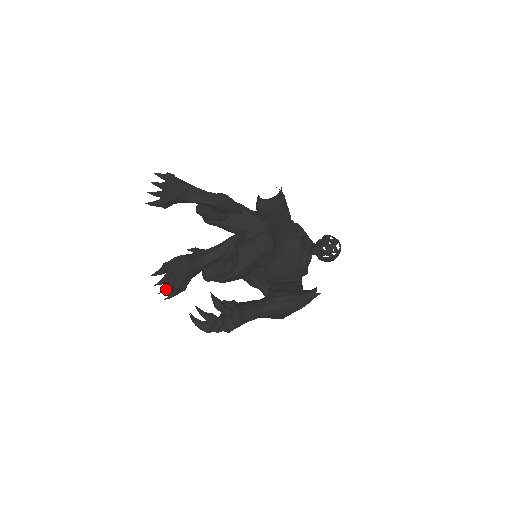
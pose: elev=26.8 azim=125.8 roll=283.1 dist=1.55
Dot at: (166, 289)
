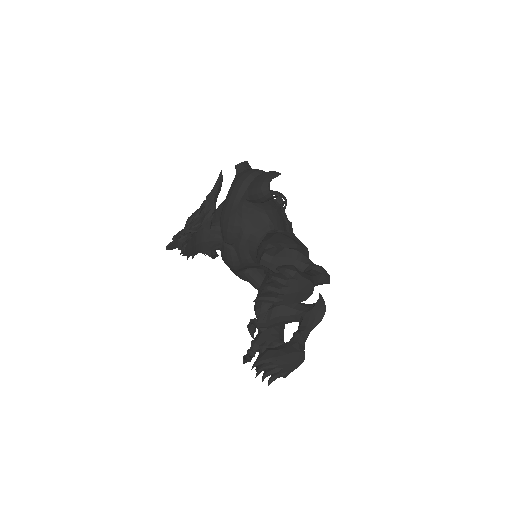
Dot at: occluded
